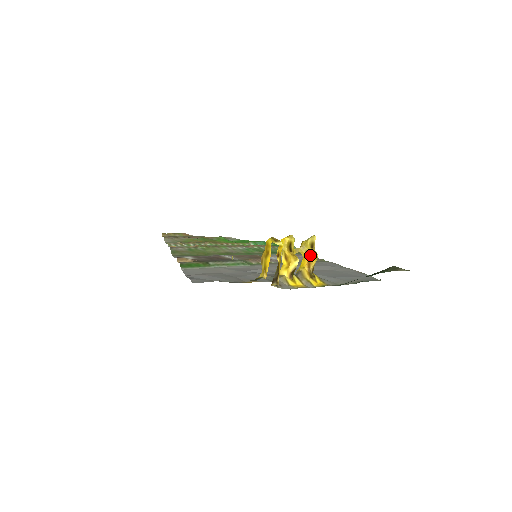
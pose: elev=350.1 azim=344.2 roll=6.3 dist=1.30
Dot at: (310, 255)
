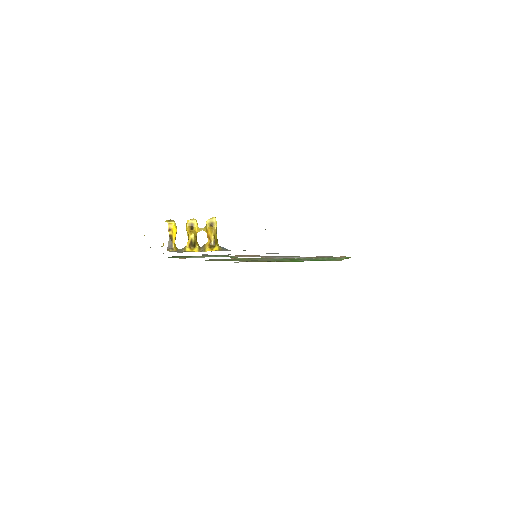
Dot at: (208, 231)
